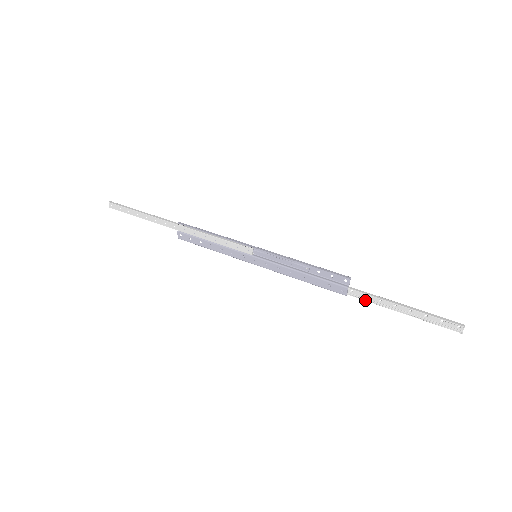
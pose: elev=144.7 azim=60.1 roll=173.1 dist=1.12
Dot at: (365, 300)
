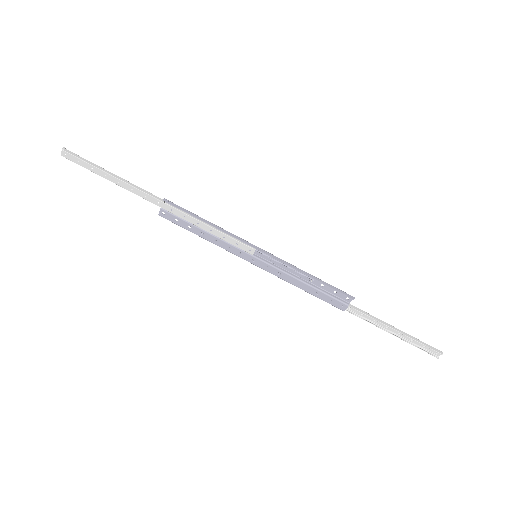
Dot at: (361, 318)
